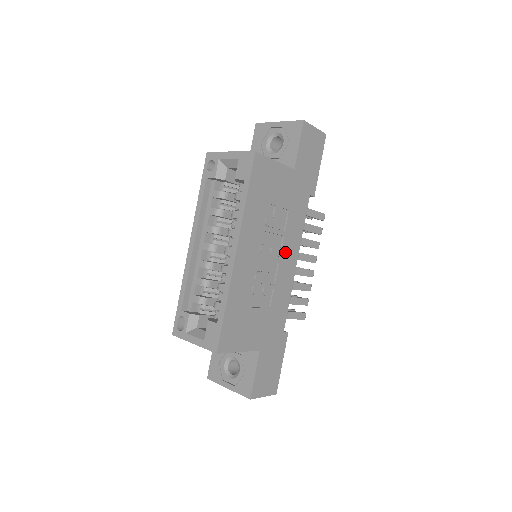
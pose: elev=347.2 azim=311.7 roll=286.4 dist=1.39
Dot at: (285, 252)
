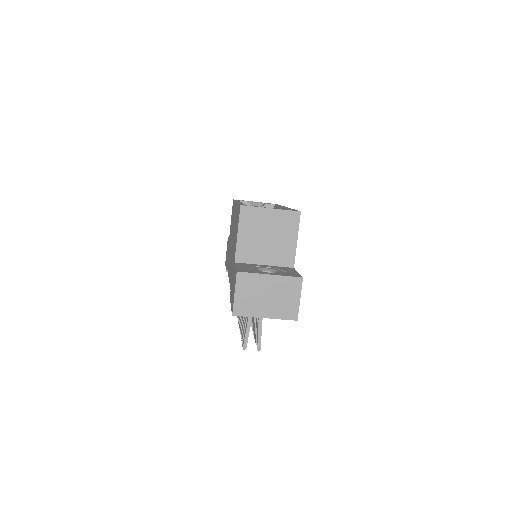
Dot at: occluded
